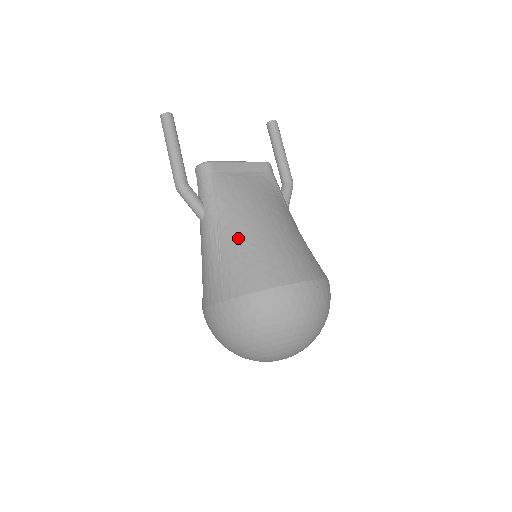
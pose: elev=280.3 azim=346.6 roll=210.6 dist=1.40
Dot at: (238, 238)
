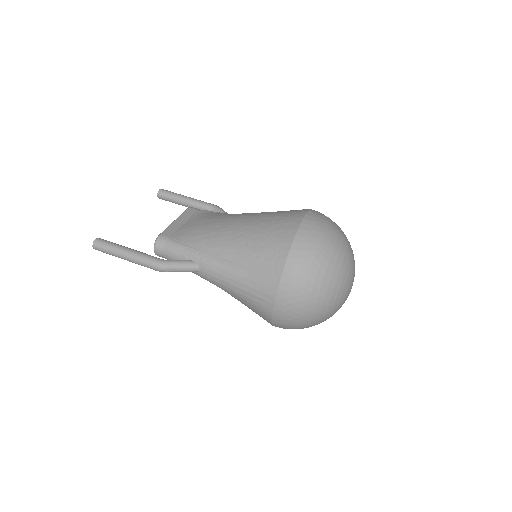
Dot at: (236, 244)
